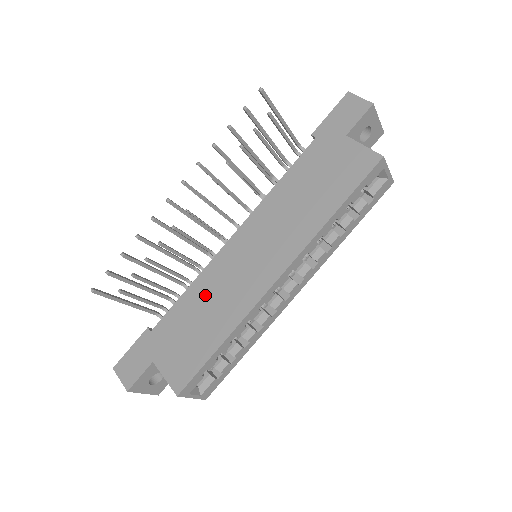
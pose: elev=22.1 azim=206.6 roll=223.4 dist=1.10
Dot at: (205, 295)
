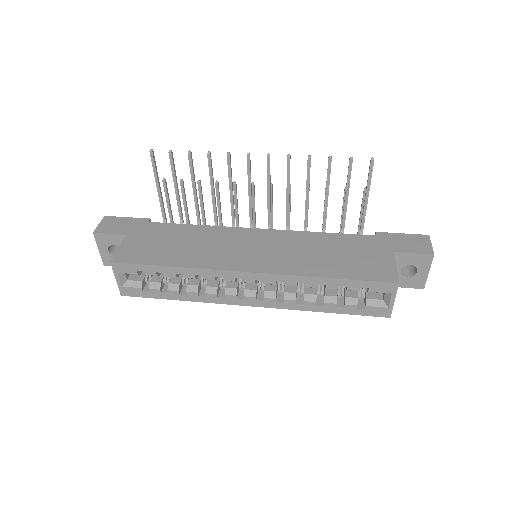
Dot at: (201, 237)
